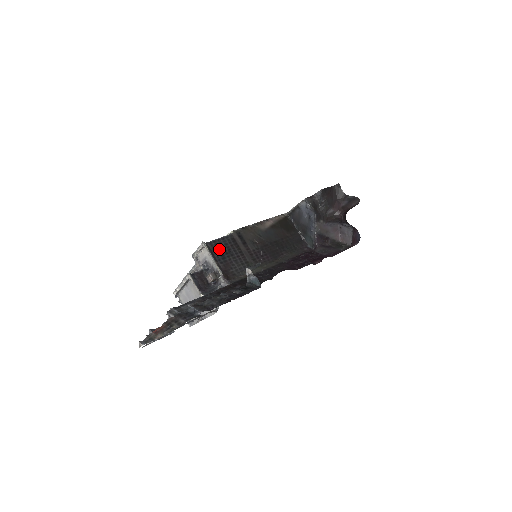
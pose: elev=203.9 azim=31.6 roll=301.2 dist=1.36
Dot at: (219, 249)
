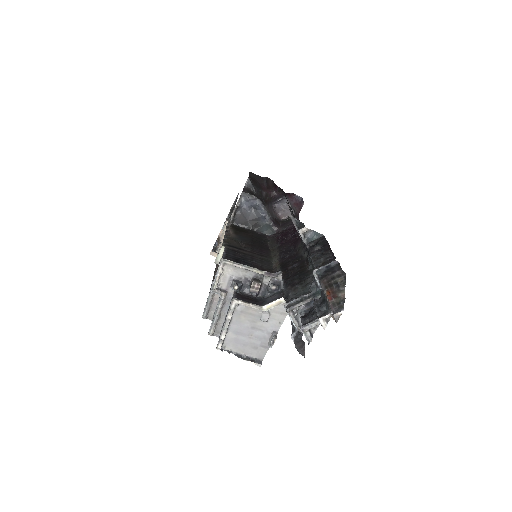
Dot at: (236, 259)
